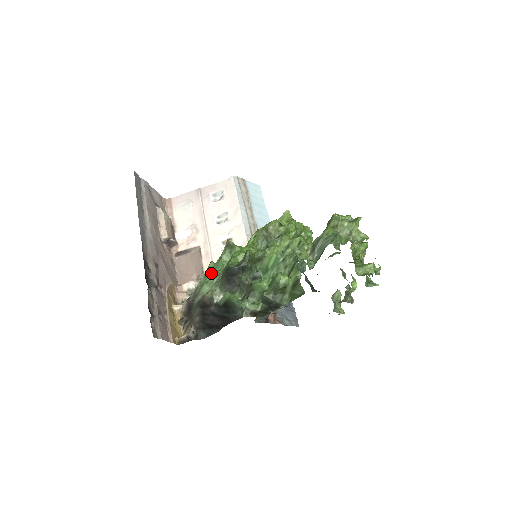
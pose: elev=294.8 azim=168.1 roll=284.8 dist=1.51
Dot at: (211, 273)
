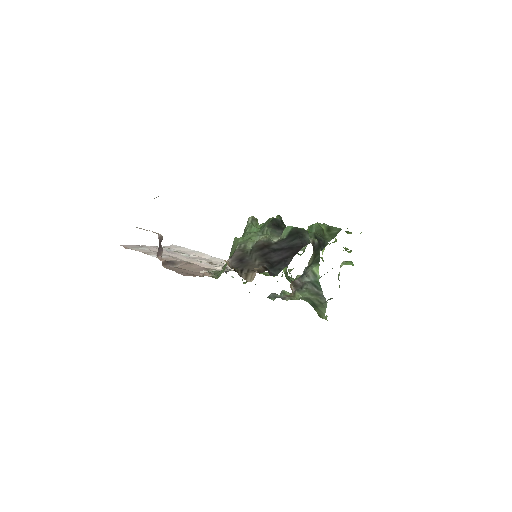
Dot at: (249, 234)
